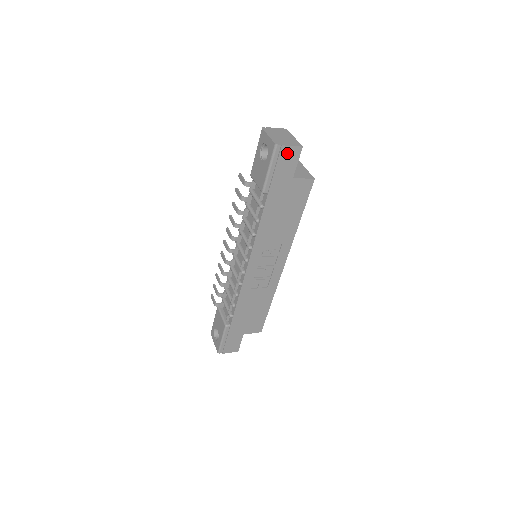
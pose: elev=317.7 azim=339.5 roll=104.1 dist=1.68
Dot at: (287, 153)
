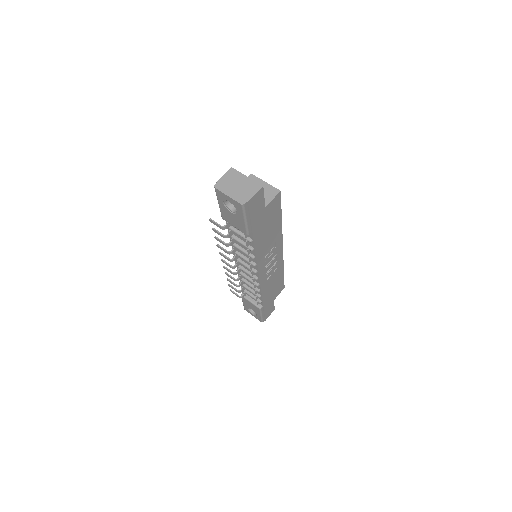
Dot at: (254, 201)
